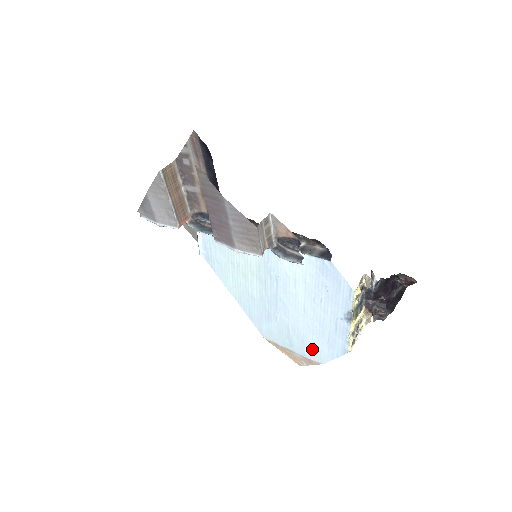
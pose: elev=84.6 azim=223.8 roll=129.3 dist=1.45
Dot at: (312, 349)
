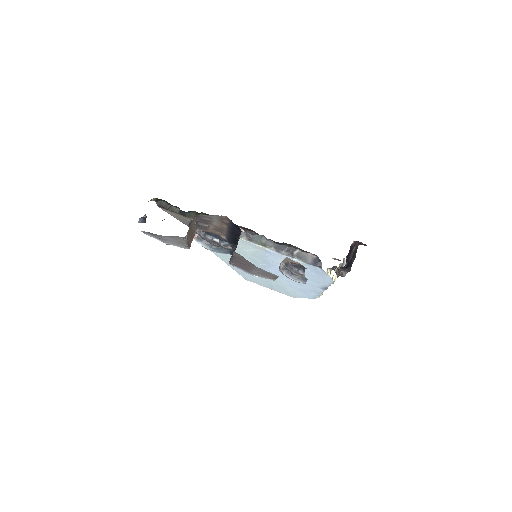
Dot at: (289, 292)
